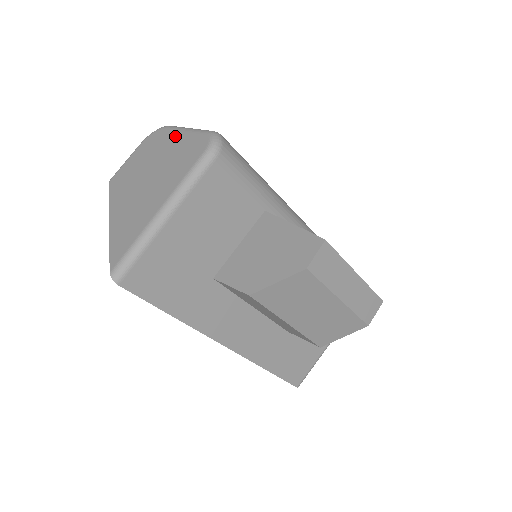
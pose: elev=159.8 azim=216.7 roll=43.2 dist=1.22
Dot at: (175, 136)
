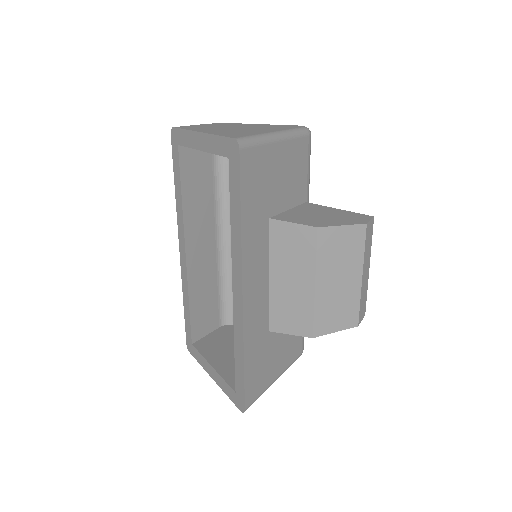
Dot at: (255, 124)
